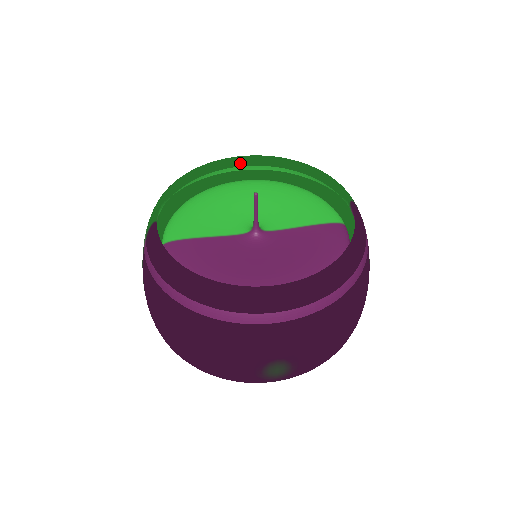
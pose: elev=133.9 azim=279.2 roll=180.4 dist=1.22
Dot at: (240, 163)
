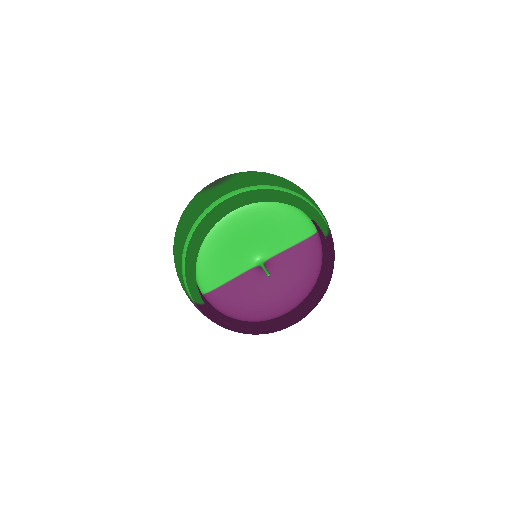
Dot at: occluded
